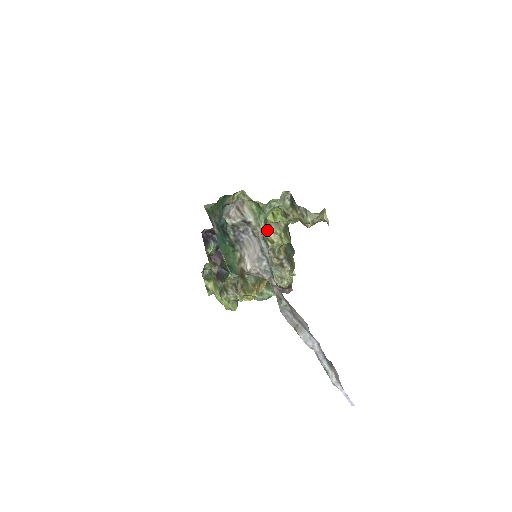
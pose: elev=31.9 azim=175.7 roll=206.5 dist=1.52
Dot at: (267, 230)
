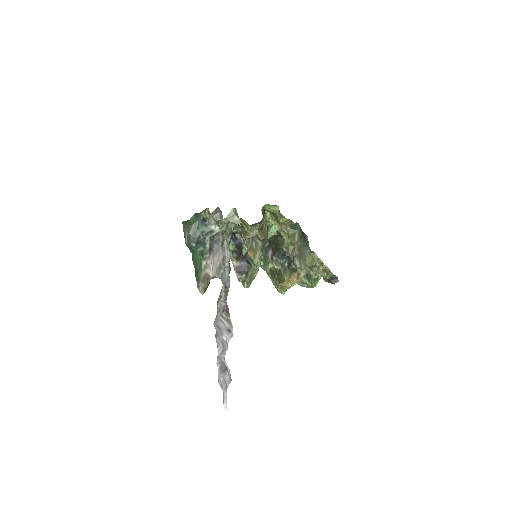
Dot at: (280, 229)
